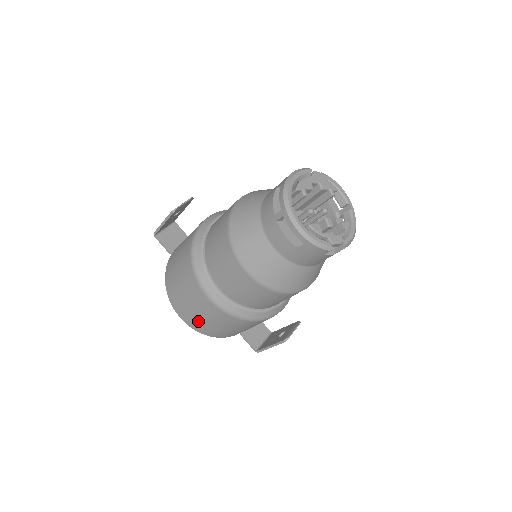
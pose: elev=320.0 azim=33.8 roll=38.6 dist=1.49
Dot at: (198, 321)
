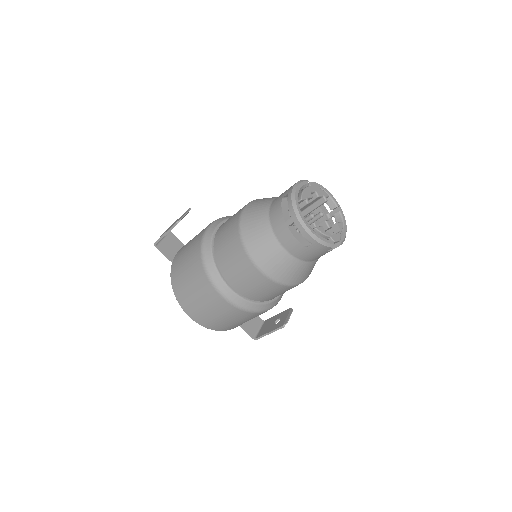
Dot at: (209, 318)
